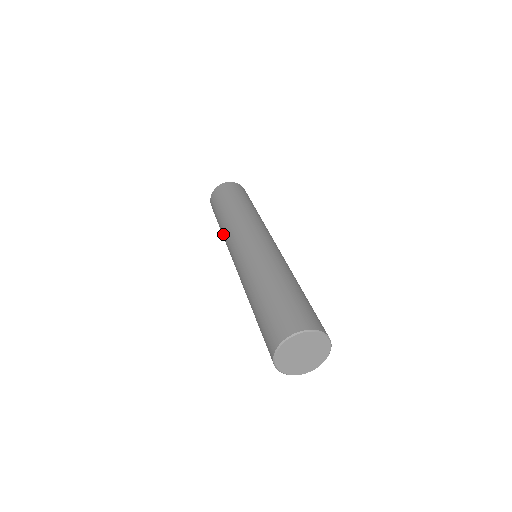
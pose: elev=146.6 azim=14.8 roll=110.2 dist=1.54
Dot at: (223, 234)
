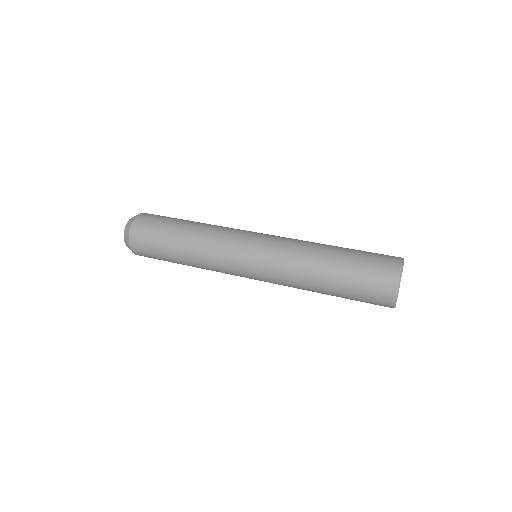
Dot at: (200, 251)
